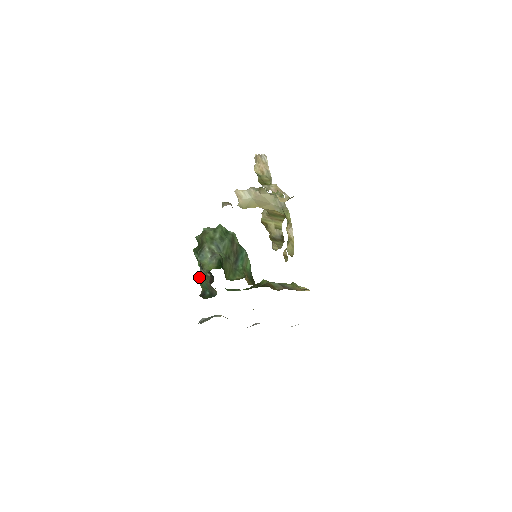
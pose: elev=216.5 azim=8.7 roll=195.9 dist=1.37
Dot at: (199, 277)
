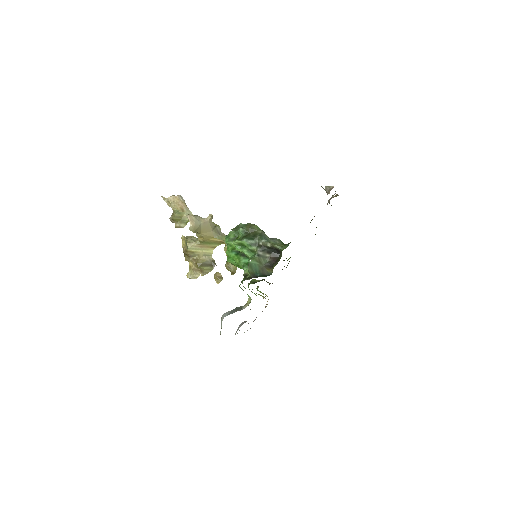
Dot at: (253, 260)
